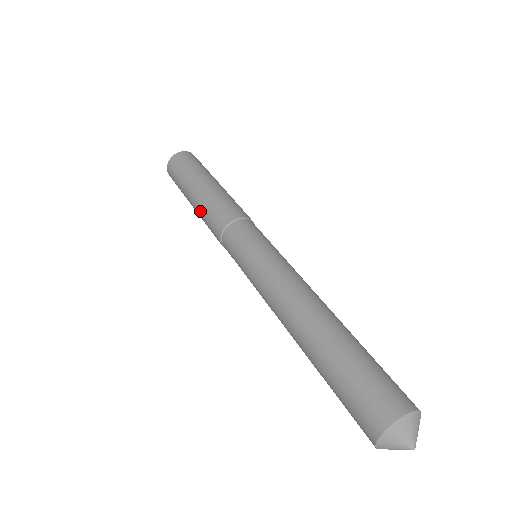
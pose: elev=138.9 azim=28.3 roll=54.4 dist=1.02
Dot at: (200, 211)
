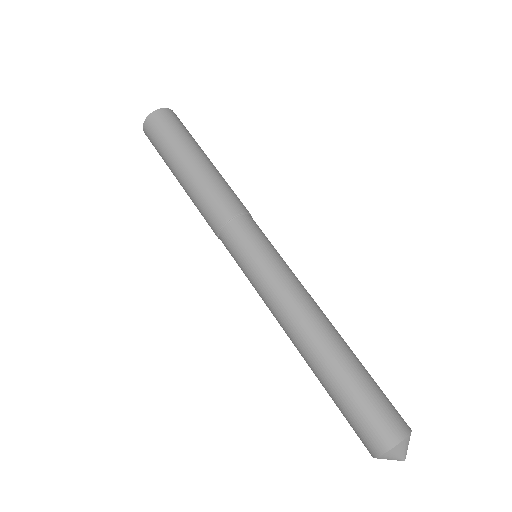
Dot at: occluded
